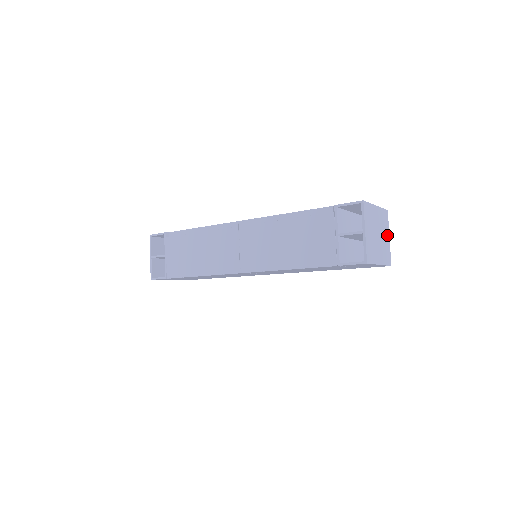
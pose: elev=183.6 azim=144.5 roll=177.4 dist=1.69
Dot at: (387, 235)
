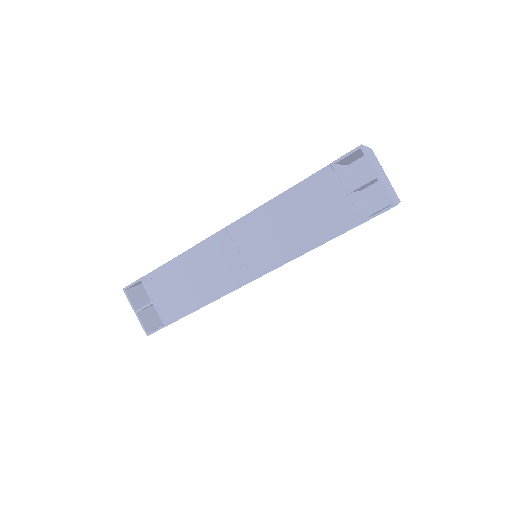
Dot at: (384, 173)
